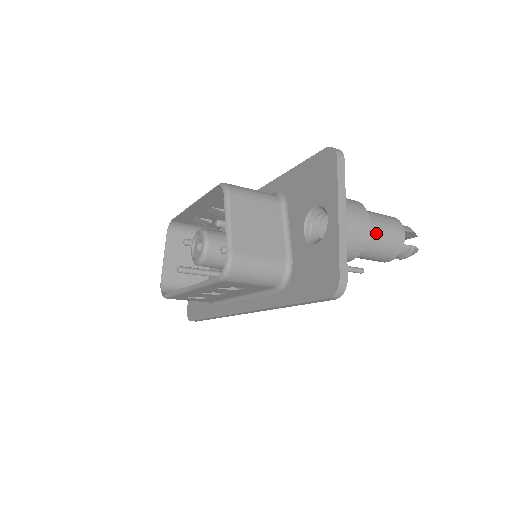
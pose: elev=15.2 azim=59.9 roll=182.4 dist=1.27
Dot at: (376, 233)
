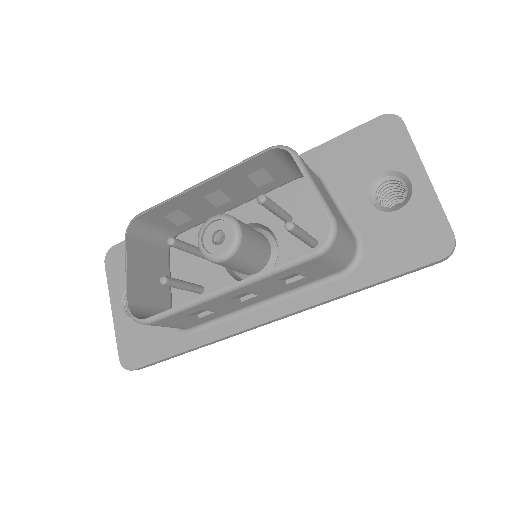
Dot at: occluded
